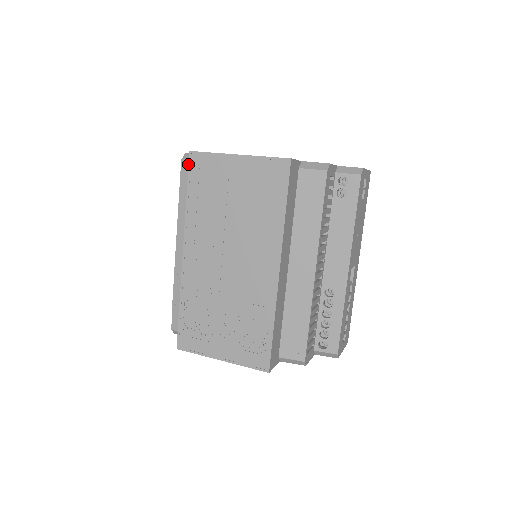
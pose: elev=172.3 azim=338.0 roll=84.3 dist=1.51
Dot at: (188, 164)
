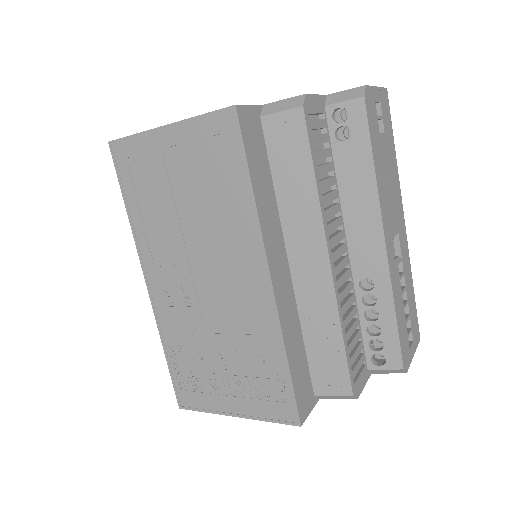
Dot at: occluded
